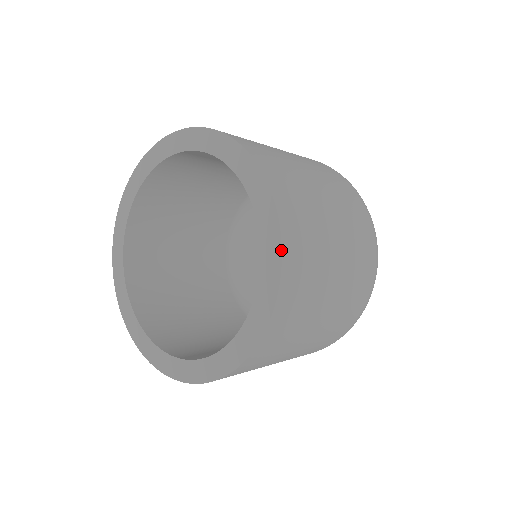
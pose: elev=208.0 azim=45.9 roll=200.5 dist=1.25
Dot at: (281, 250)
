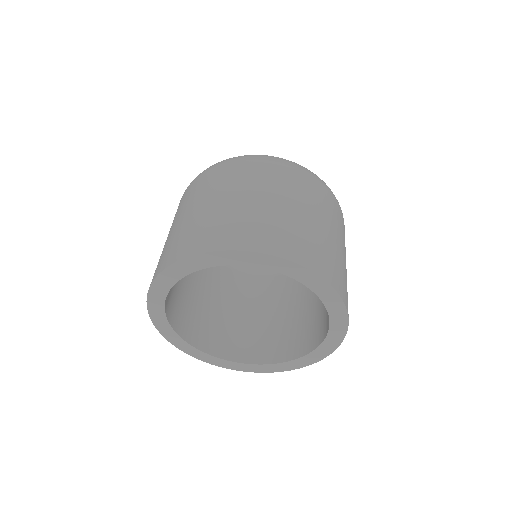
Dot at: (347, 311)
